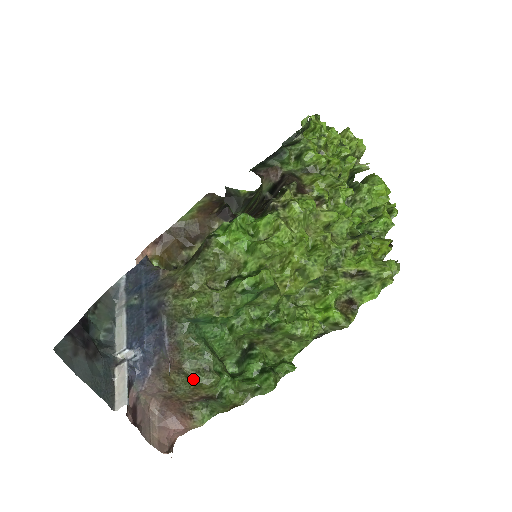
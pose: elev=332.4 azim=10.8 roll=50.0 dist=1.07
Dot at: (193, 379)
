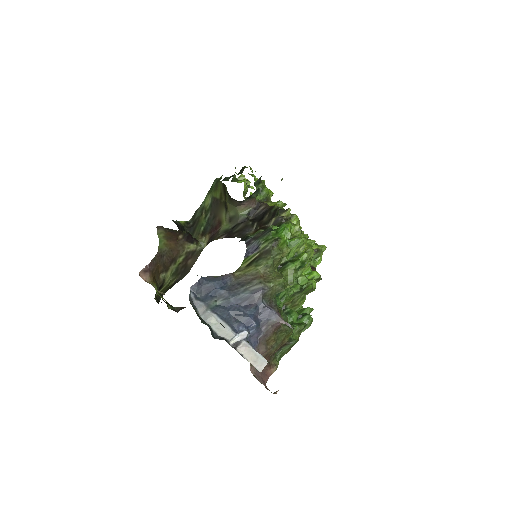
Dot at: (286, 332)
